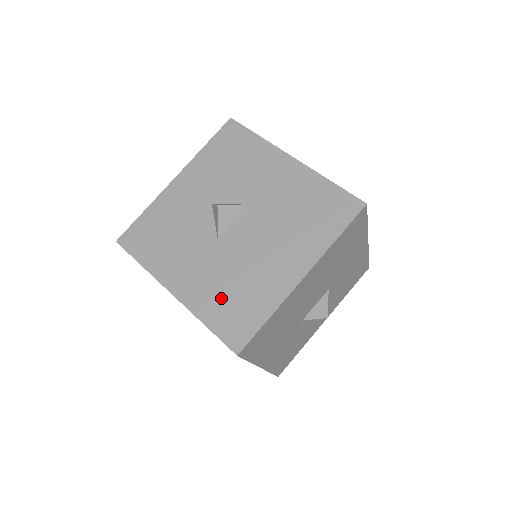
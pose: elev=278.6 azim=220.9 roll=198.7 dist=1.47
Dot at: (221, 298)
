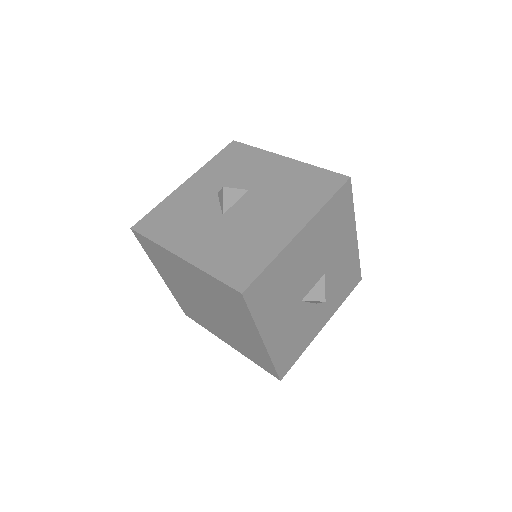
Dot at: (226, 254)
